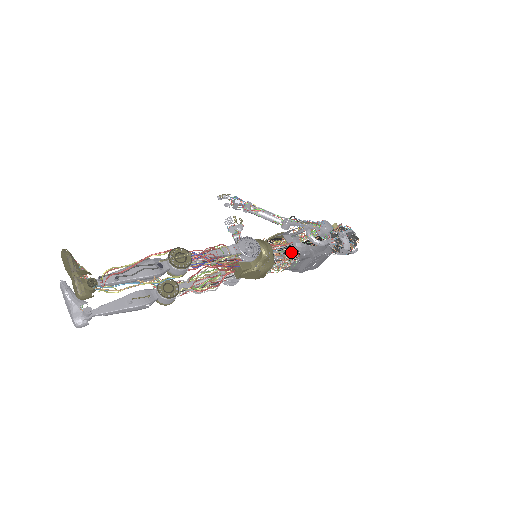
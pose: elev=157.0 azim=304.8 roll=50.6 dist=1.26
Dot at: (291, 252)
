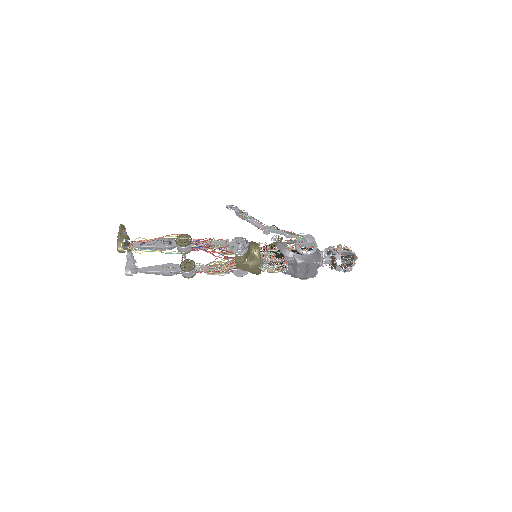
Dot at: occluded
